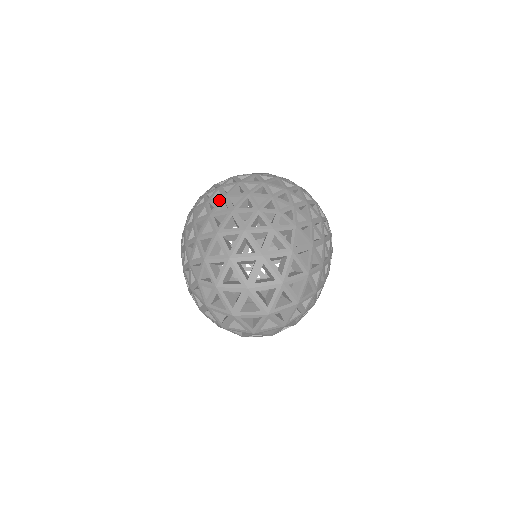
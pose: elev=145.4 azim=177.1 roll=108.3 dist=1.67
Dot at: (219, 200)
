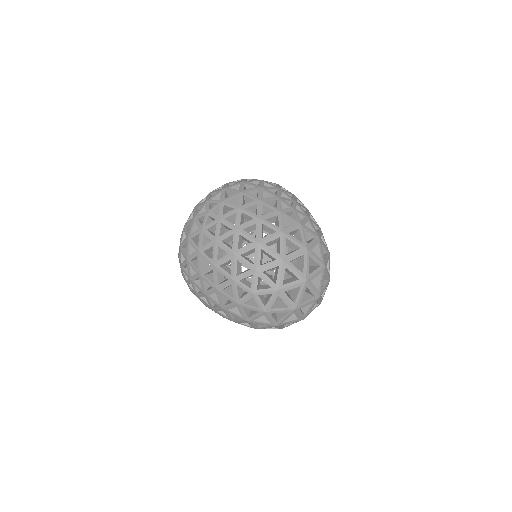
Dot at: (236, 213)
